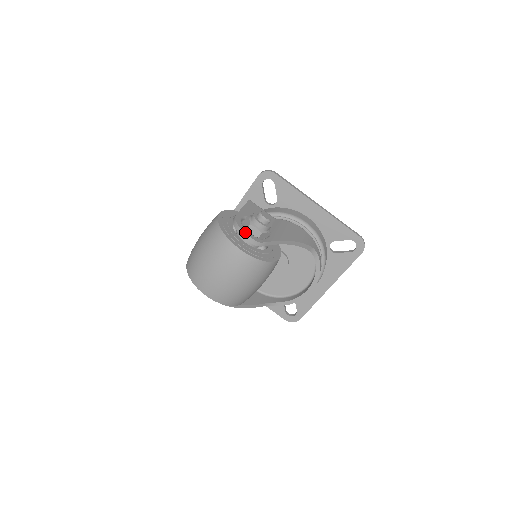
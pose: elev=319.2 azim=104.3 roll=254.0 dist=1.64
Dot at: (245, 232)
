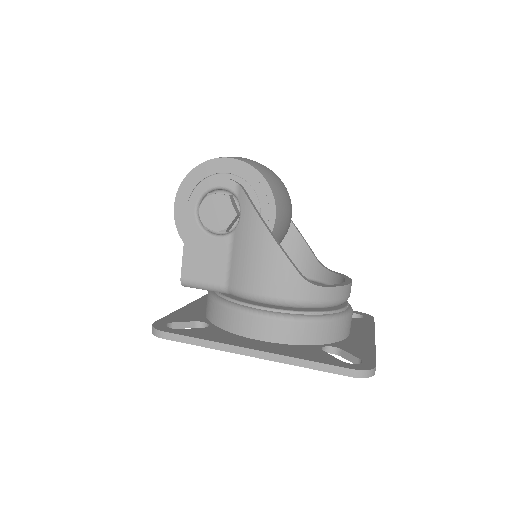
Dot at: occluded
